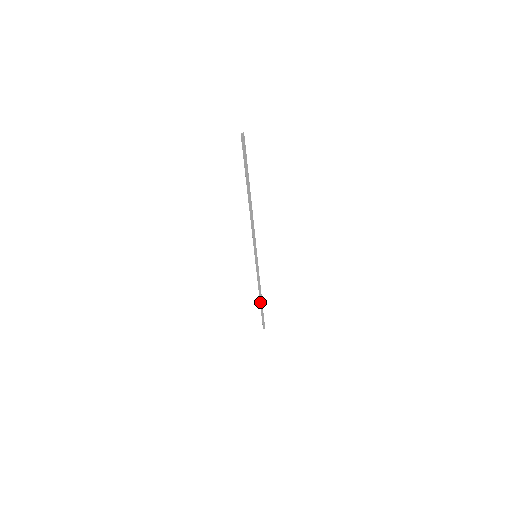
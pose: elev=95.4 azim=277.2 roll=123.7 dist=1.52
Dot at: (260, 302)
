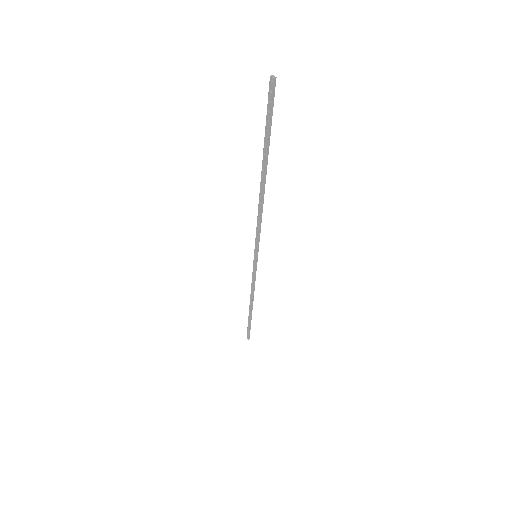
Dot at: (250, 309)
